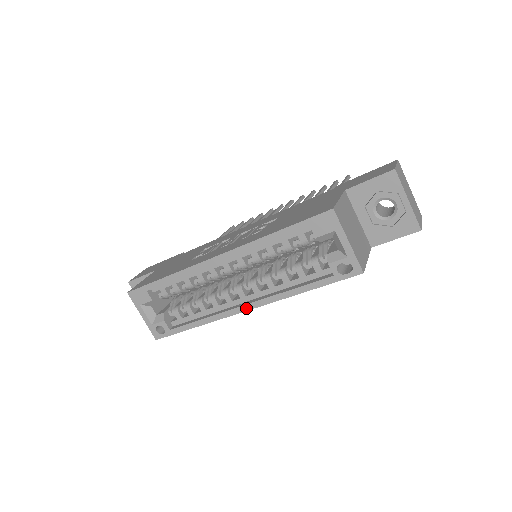
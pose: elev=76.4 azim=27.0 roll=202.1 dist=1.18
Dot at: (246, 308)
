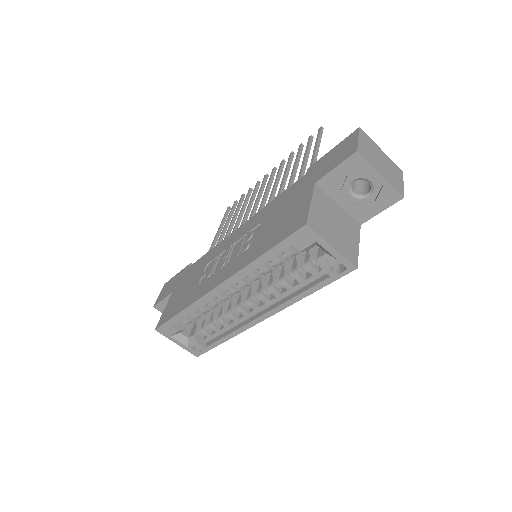
Dot at: (262, 318)
